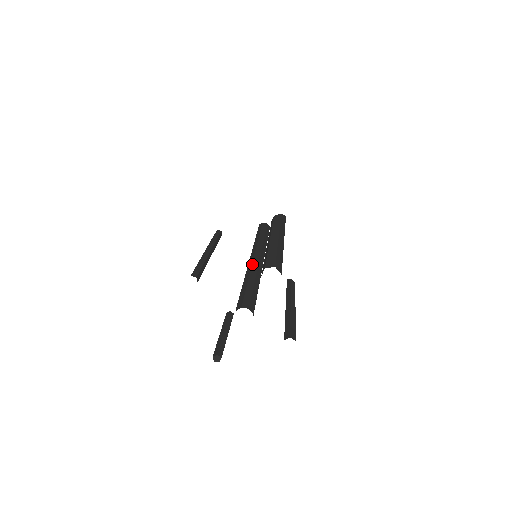
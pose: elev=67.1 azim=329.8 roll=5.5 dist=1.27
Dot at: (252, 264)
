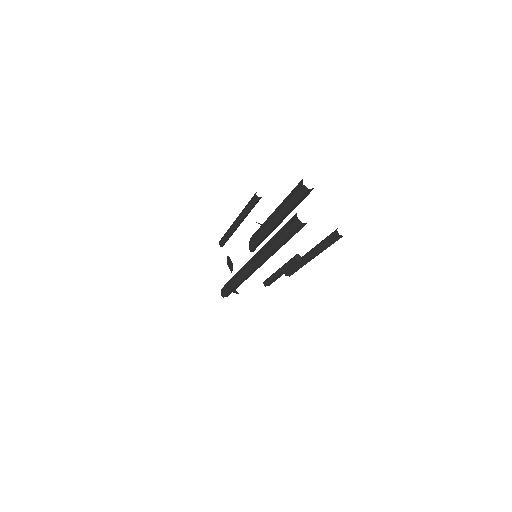
Dot at: (263, 246)
